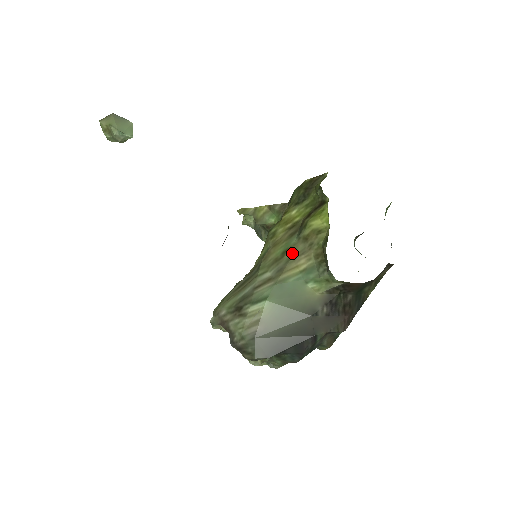
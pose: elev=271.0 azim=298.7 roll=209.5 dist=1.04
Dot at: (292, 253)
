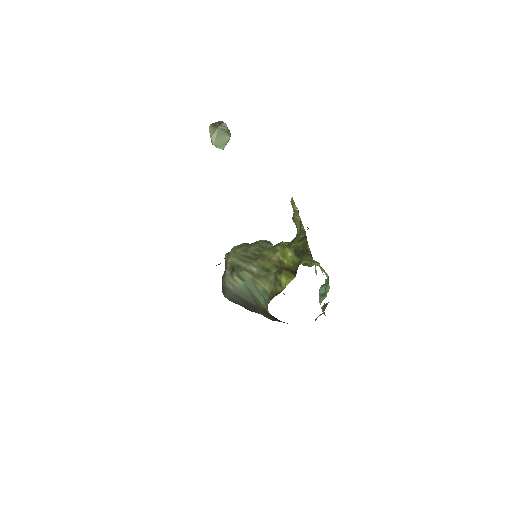
Dot at: (268, 275)
